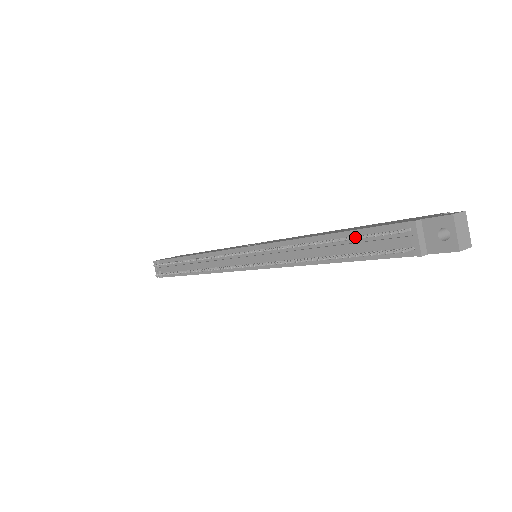
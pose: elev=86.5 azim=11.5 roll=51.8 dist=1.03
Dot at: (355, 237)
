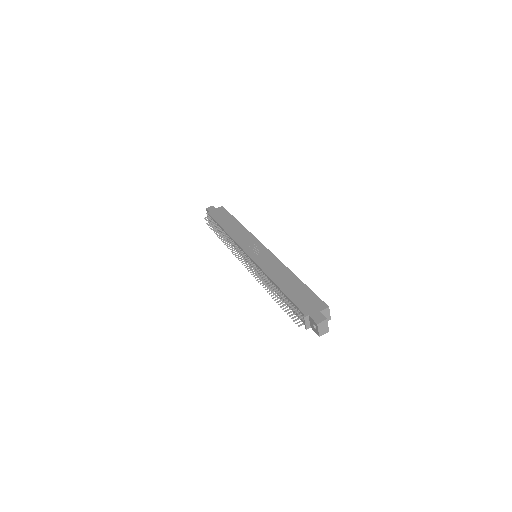
Dot at: (285, 304)
